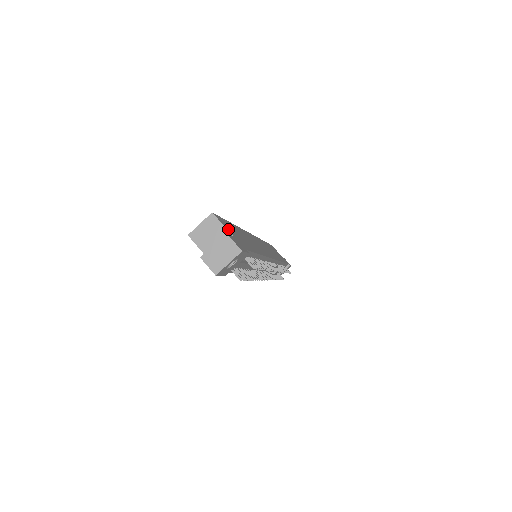
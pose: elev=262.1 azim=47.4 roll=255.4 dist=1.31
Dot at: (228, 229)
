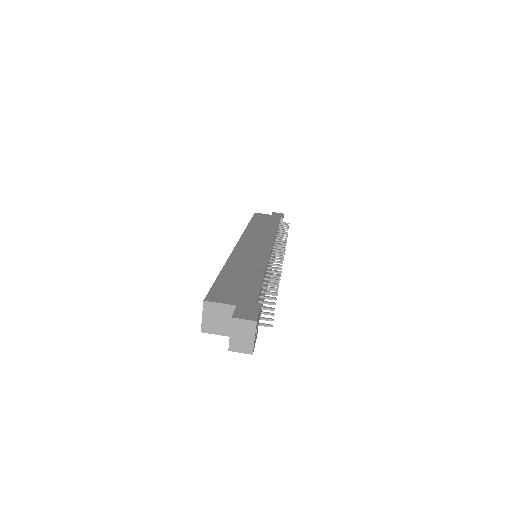
Dot at: (227, 300)
